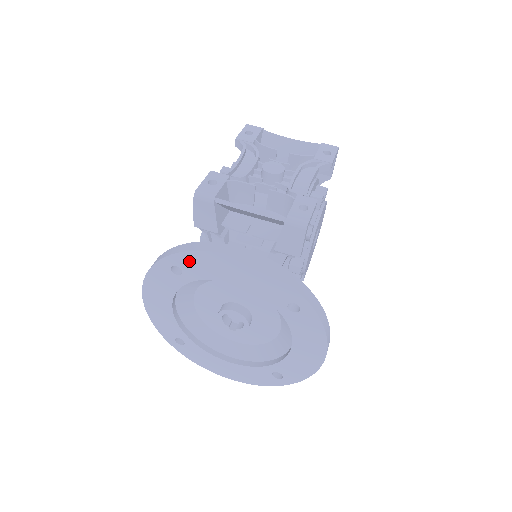
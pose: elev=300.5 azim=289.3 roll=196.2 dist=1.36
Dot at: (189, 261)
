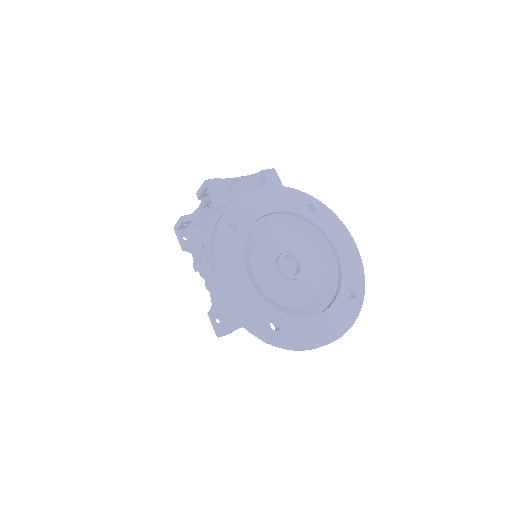
Dot at: (237, 211)
